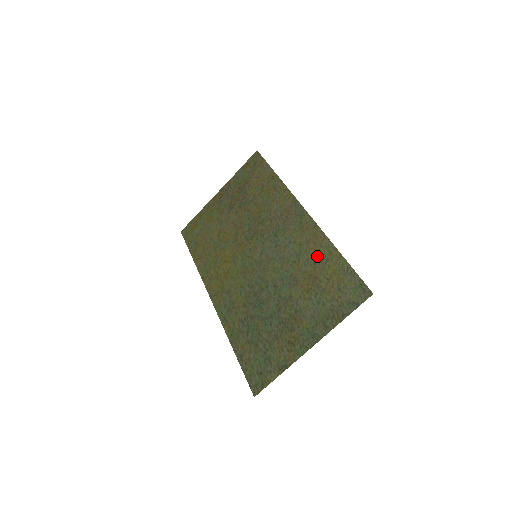
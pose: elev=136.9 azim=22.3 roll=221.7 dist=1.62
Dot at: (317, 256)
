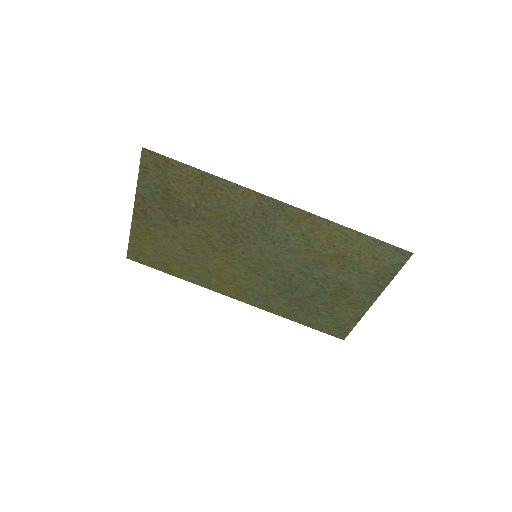
Dot at: (332, 240)
